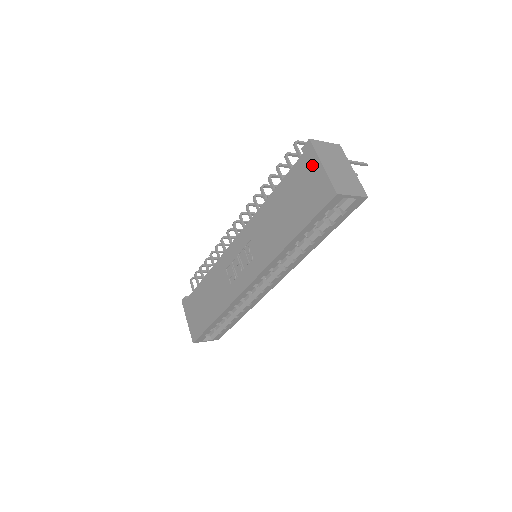
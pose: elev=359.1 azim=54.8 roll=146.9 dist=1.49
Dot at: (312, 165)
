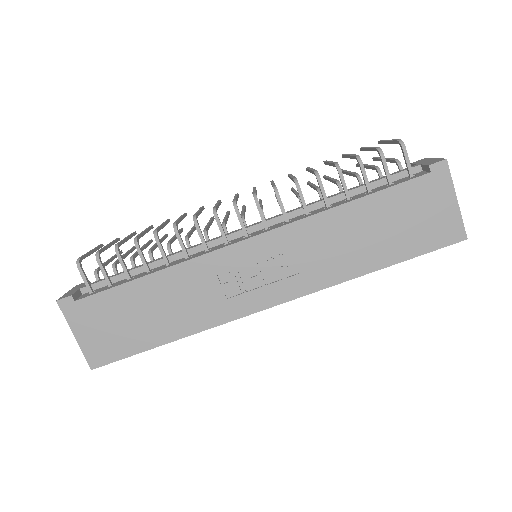
Dot at: (442, 193)
